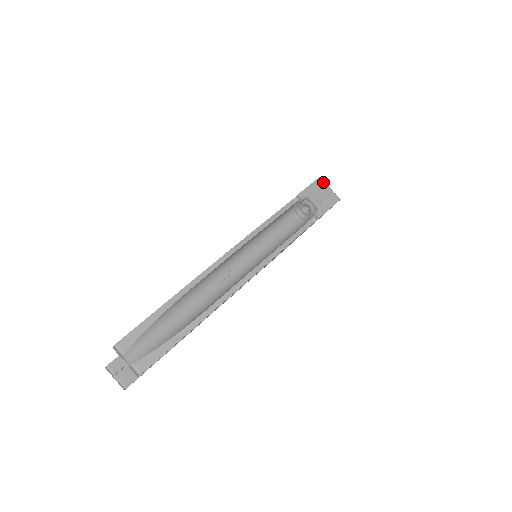
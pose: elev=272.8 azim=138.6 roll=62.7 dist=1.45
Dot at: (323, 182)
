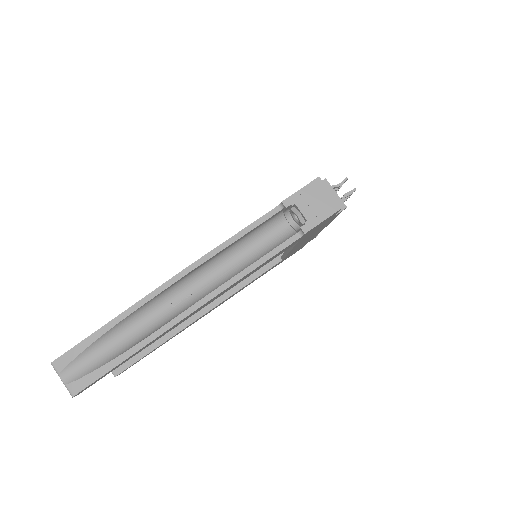
Dot at: (322, 184)
